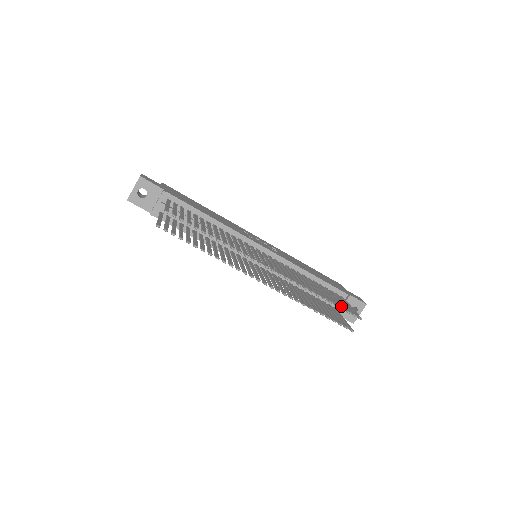
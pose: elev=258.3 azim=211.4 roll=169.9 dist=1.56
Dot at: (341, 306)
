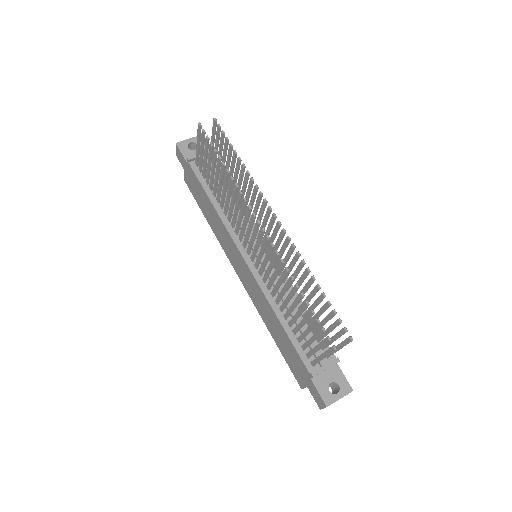
Dot at: (333, 311)
